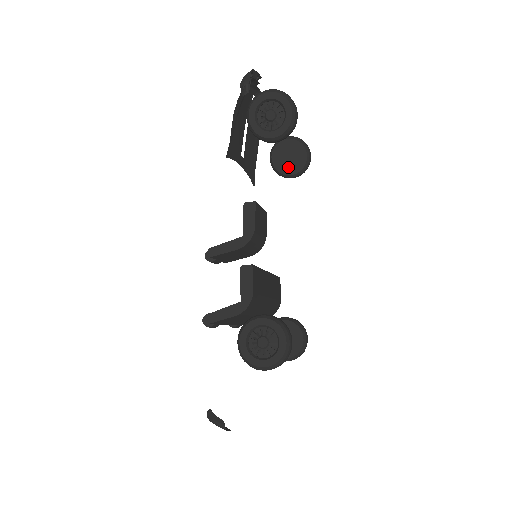
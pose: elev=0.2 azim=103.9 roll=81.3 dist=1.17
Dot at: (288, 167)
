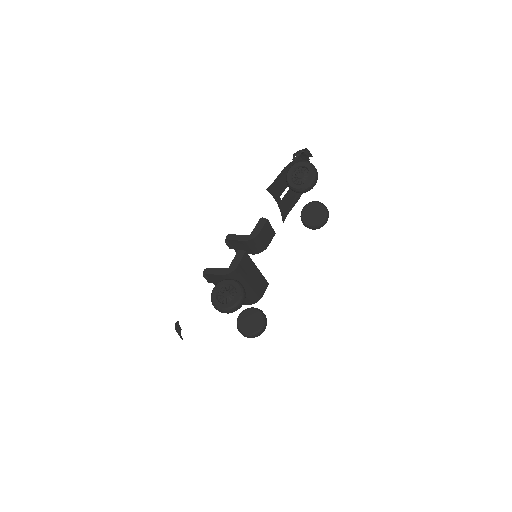
Dot at: (310, 220)
